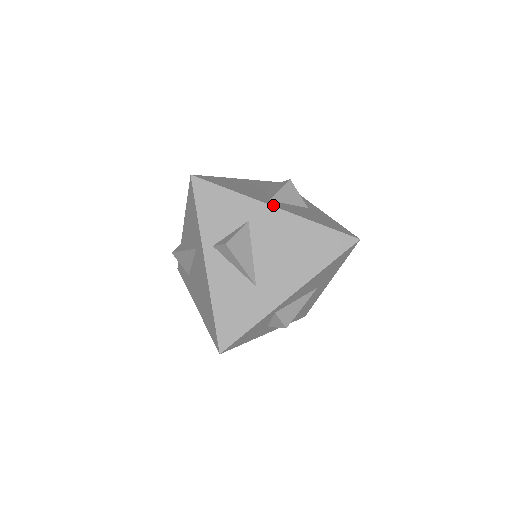
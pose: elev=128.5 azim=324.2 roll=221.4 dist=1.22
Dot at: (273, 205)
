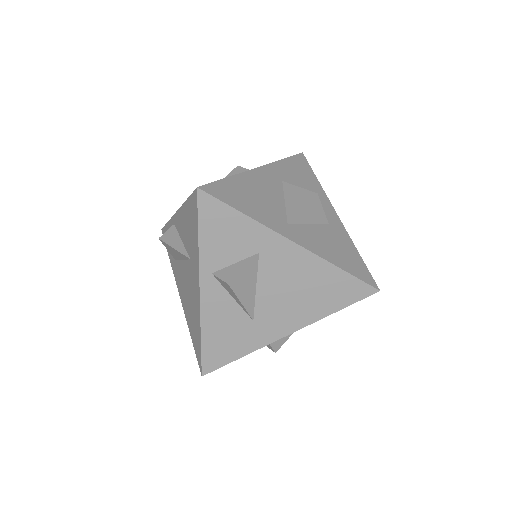
Dot at: (292, 238)
